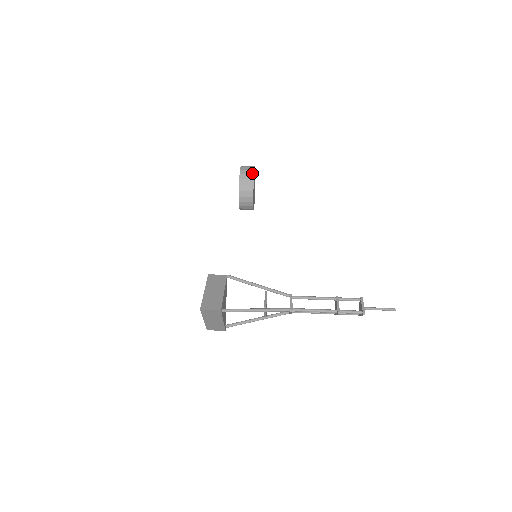
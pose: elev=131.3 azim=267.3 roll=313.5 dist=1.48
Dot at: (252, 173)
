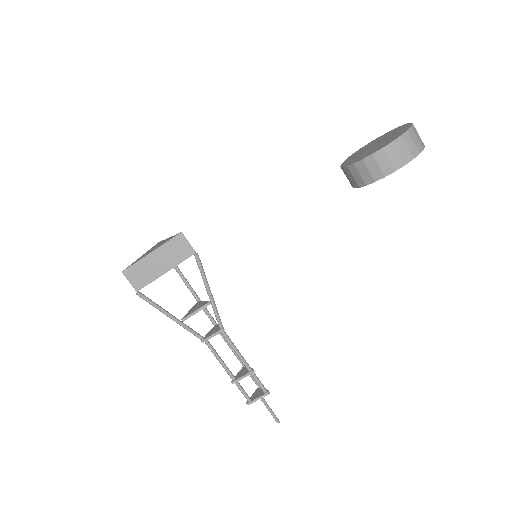
Dot at: (385, 173)
